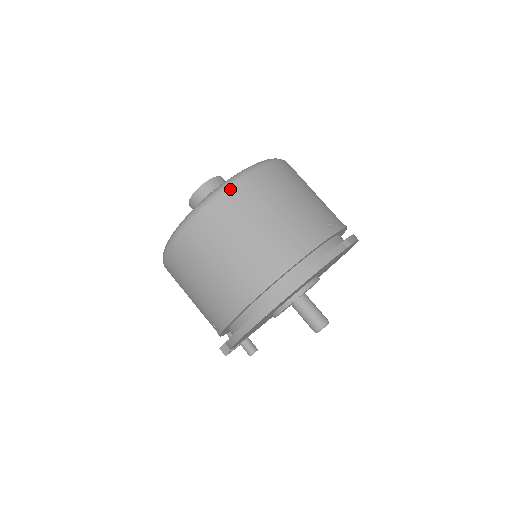
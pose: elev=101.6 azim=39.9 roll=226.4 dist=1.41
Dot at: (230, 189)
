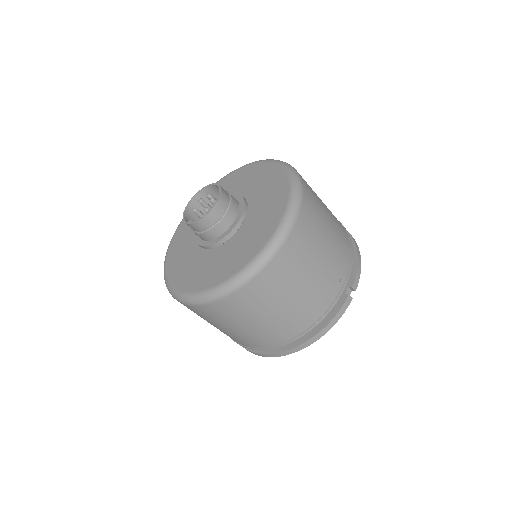
Dot at: (249, 285)
